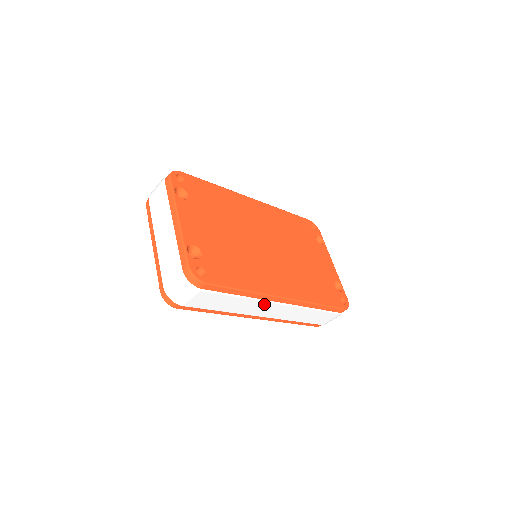
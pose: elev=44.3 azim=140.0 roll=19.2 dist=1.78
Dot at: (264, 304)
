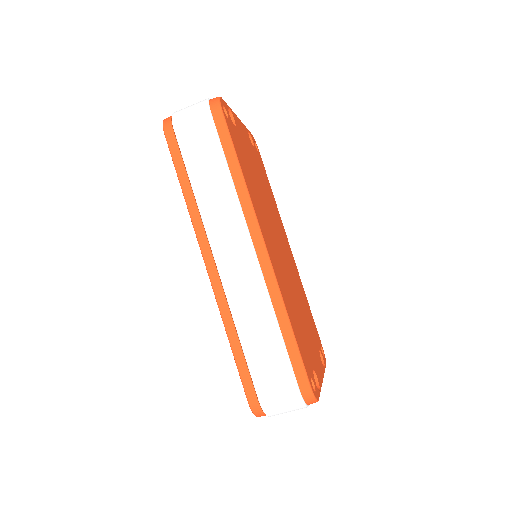
Dot at: (238, 226)
